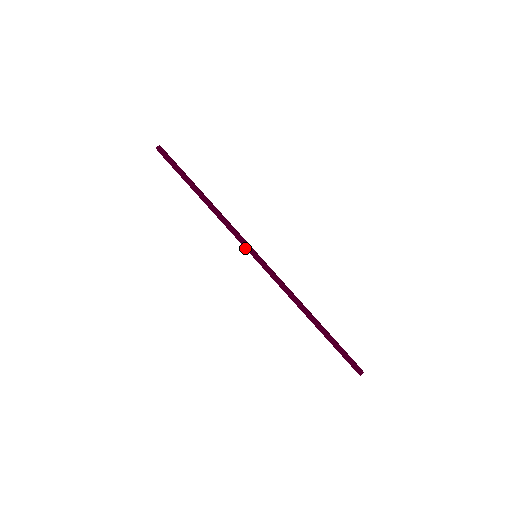
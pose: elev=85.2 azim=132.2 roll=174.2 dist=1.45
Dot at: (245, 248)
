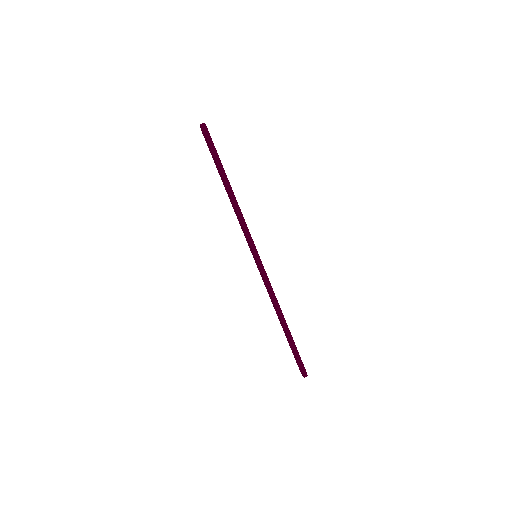
Dot at: (251, 248)
